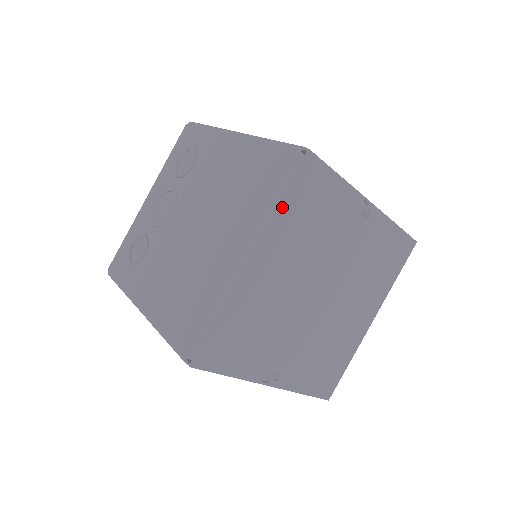
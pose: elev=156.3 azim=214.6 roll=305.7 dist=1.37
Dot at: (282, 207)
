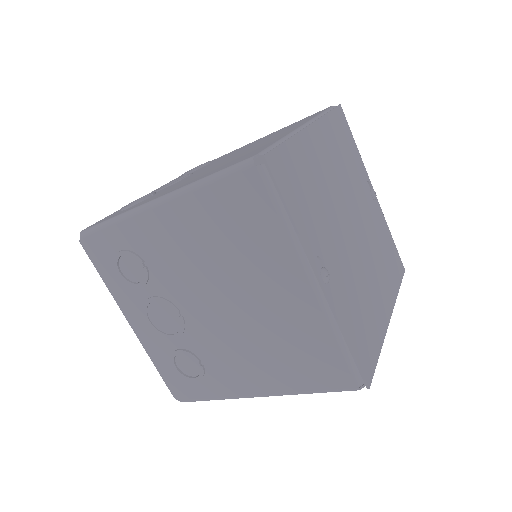
Dot at: (328, 118)
